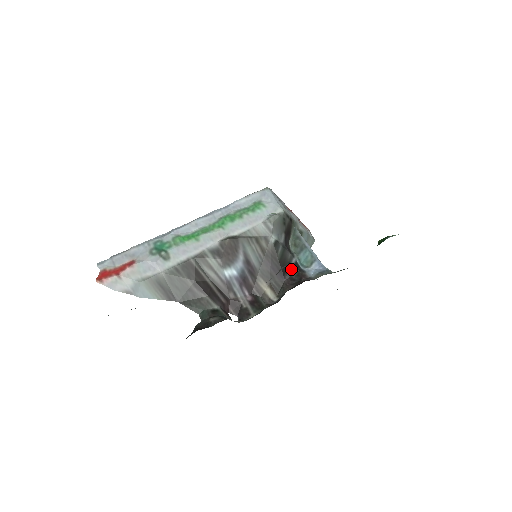
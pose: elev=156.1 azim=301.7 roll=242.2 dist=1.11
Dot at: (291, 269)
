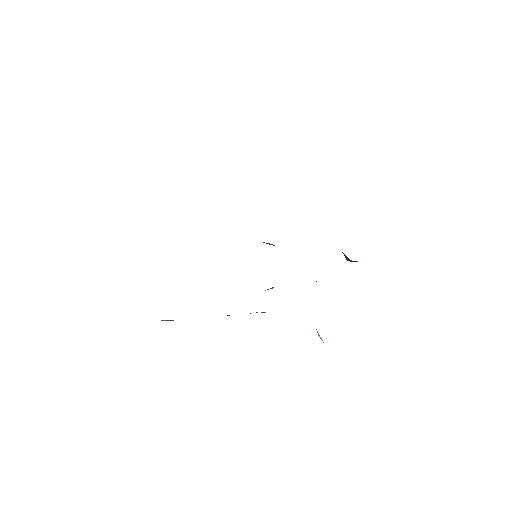
Dot at: occluded
